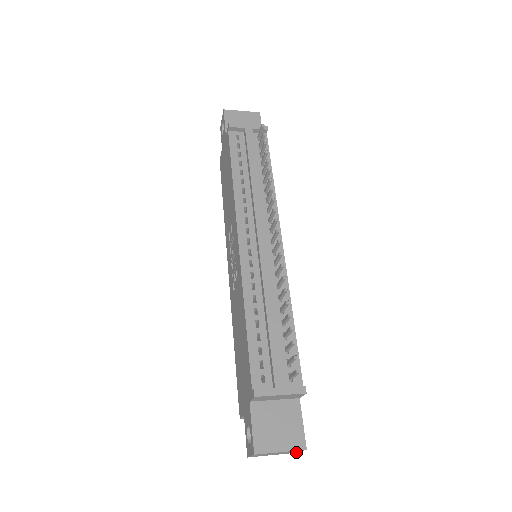
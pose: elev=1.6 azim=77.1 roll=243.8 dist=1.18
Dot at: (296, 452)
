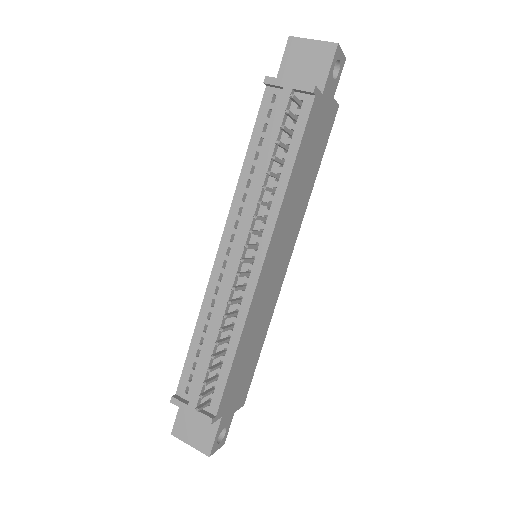
Dot at: (221, 445)
